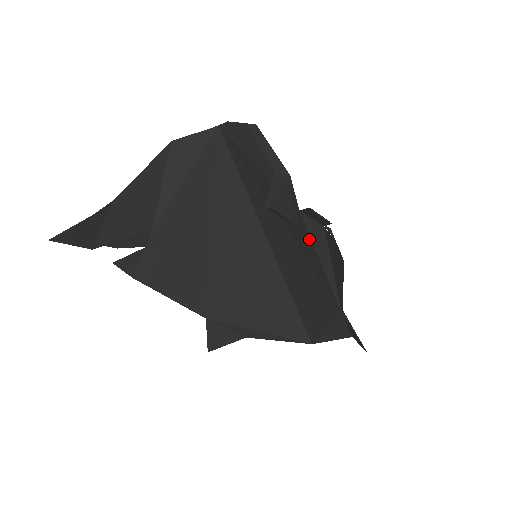
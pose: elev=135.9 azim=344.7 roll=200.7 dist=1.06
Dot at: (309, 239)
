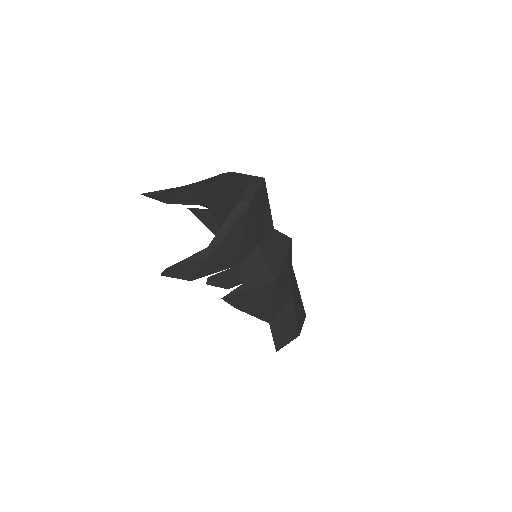
Dot at: occluded
